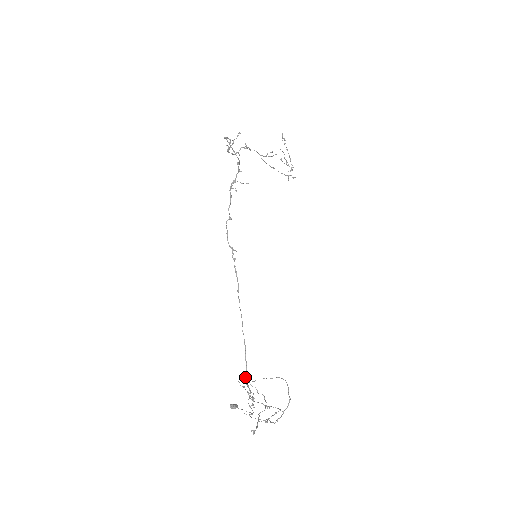
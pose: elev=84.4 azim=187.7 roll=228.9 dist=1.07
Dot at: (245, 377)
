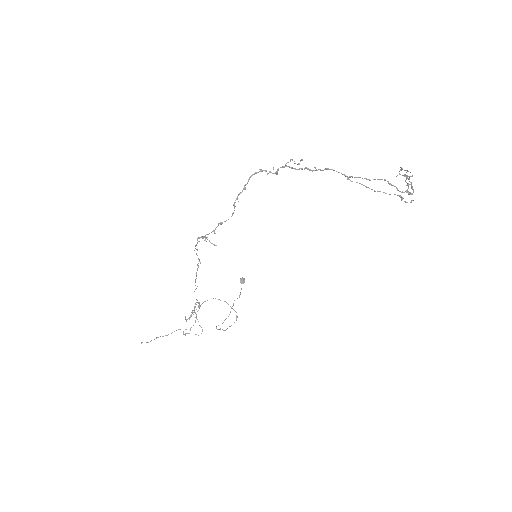
Dot at: occluded
